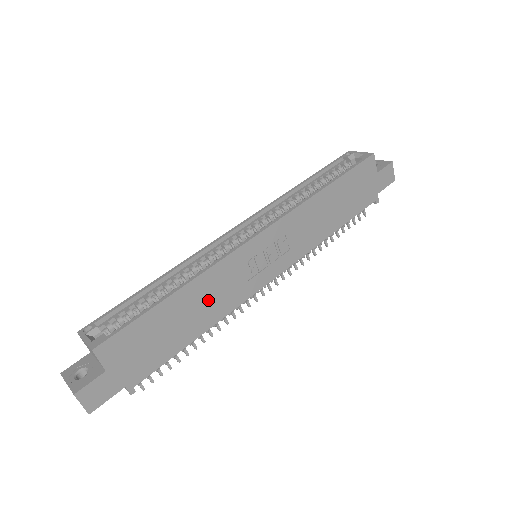
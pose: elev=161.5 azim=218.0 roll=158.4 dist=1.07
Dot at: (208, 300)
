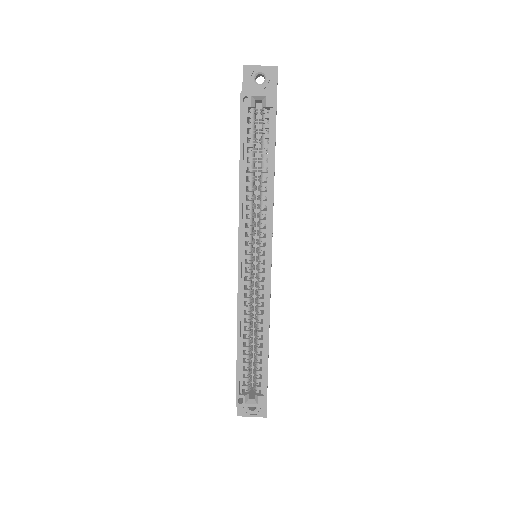
Dot at: occluded
